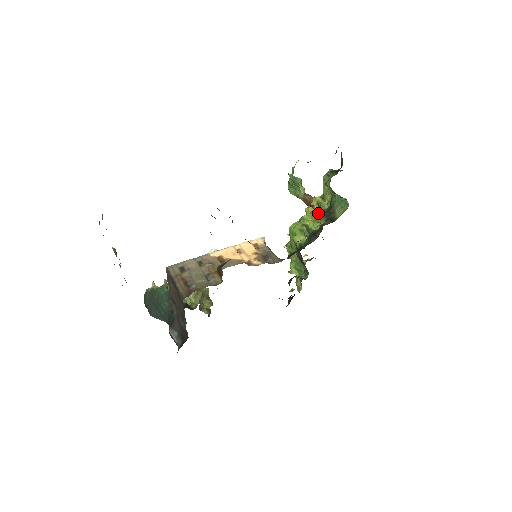
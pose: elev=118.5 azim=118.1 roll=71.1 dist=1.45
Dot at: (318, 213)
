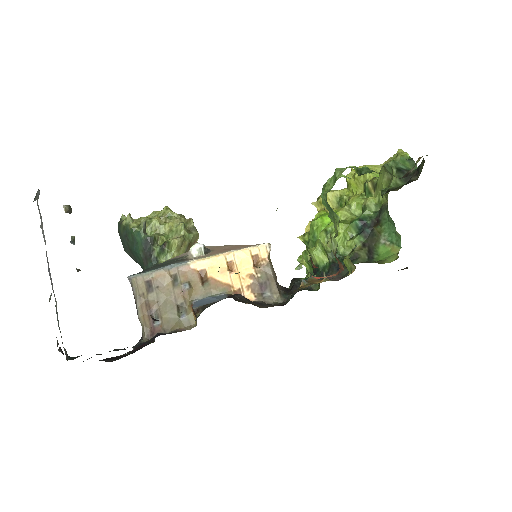
Dot at: occluded
